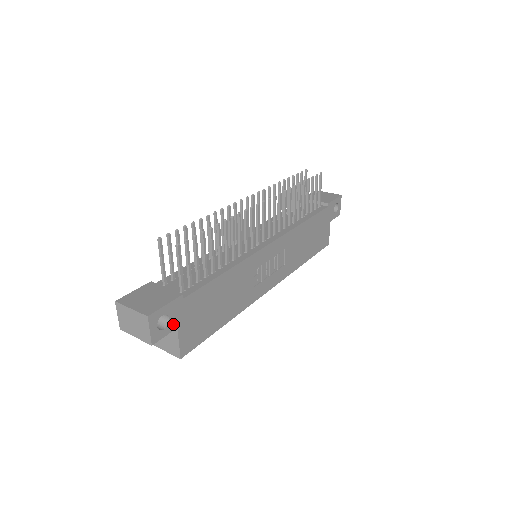
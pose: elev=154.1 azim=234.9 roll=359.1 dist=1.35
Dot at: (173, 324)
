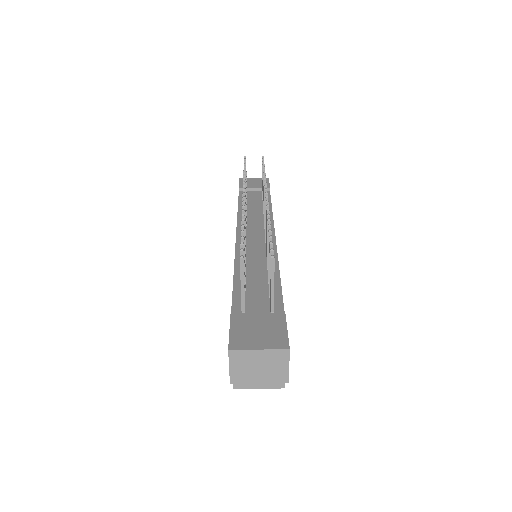
Dot at: occluded
